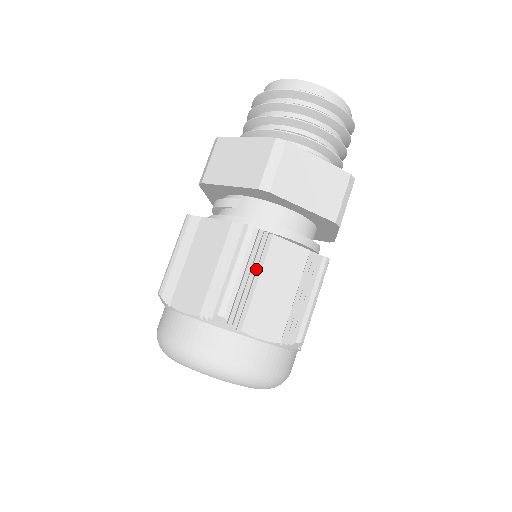
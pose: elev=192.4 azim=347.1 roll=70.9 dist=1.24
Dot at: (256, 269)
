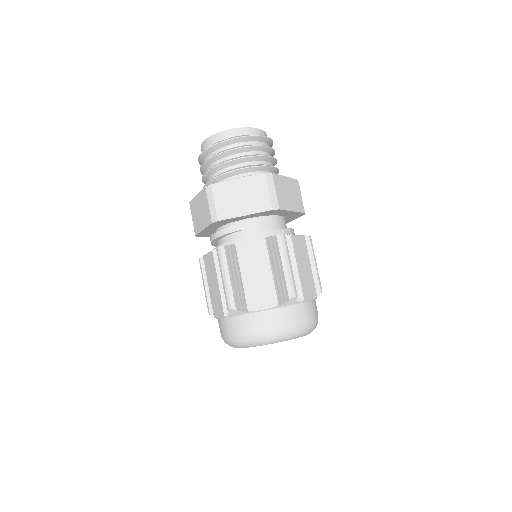
Dot at: (293, 260)
